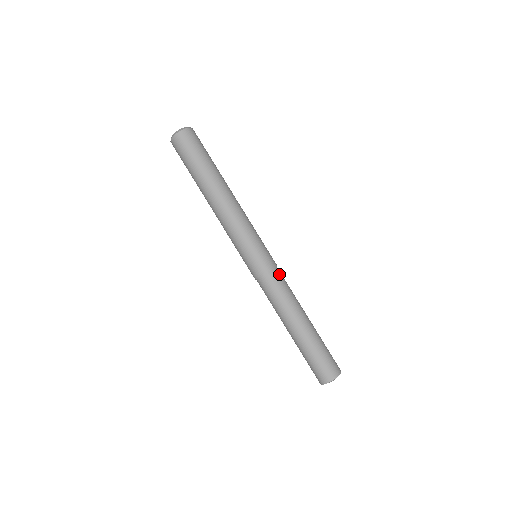
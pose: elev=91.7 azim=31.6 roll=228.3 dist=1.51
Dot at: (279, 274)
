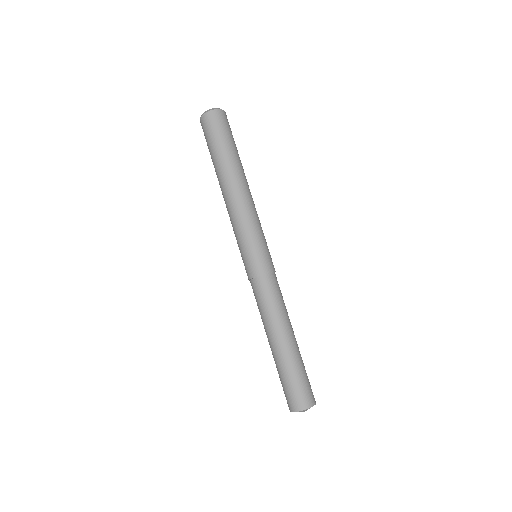
Dot at: (271, 281)
